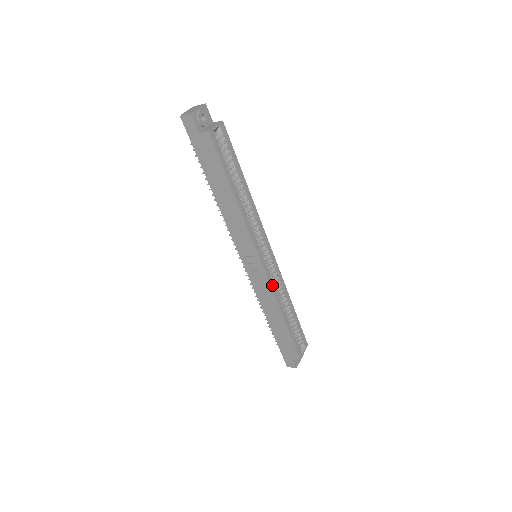
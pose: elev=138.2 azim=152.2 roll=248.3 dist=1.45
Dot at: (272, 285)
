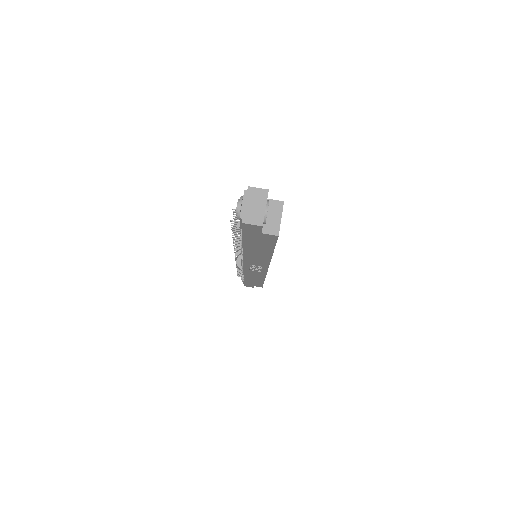
Dot at: occluded
